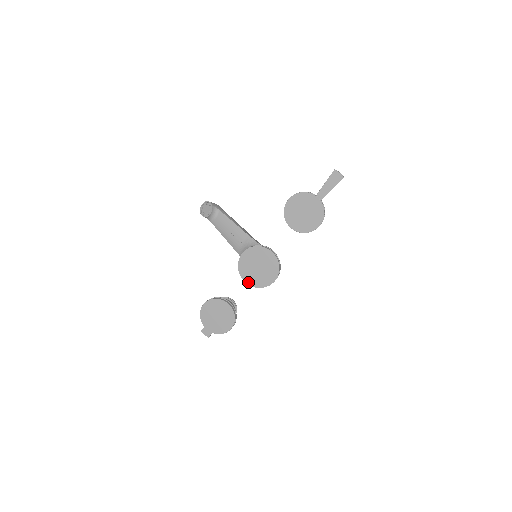
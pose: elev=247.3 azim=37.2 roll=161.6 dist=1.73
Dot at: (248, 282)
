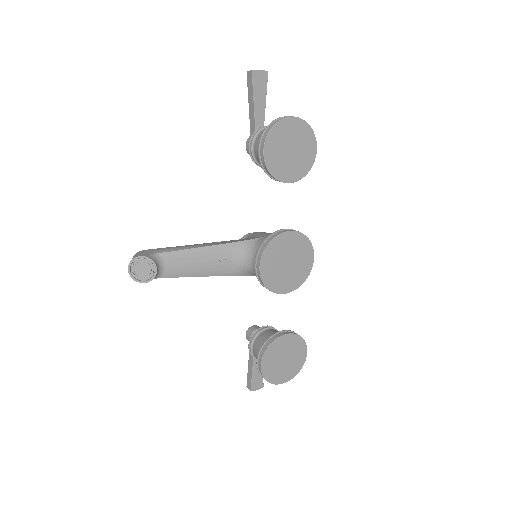
Dot at: (289, 290)
